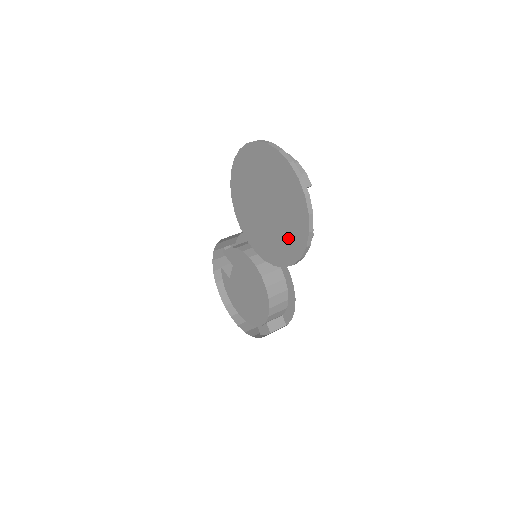
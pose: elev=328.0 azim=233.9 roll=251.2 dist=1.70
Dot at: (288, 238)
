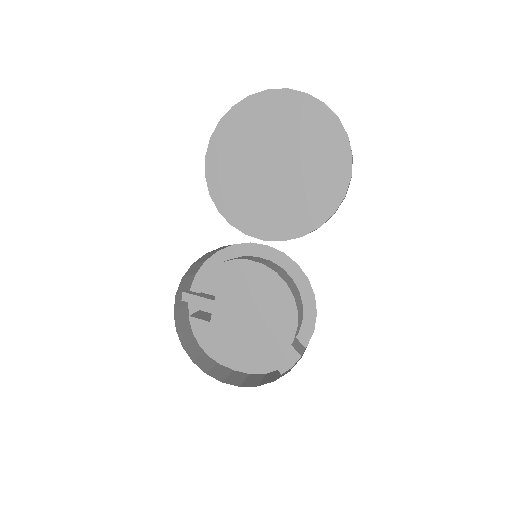
Dot at: (320, 183)
